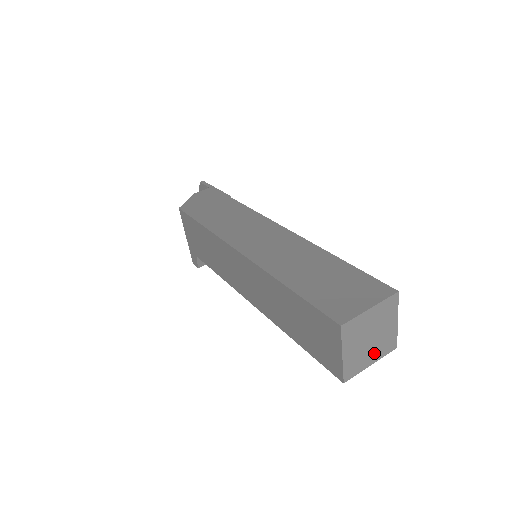
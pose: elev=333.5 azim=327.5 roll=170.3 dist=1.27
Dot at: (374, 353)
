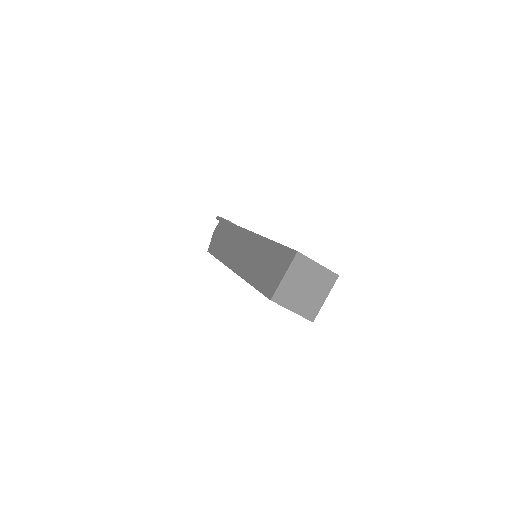
Dot at: (320, 292)
